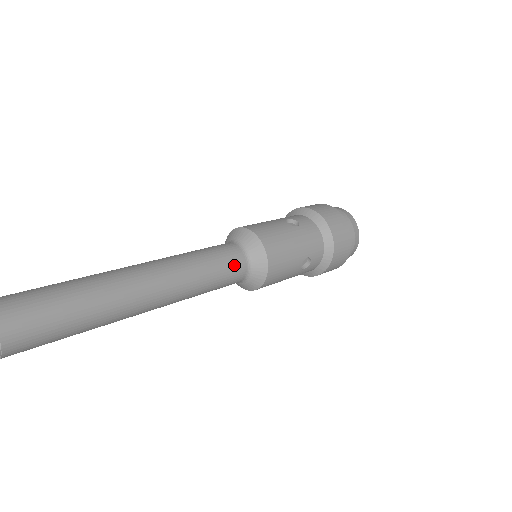
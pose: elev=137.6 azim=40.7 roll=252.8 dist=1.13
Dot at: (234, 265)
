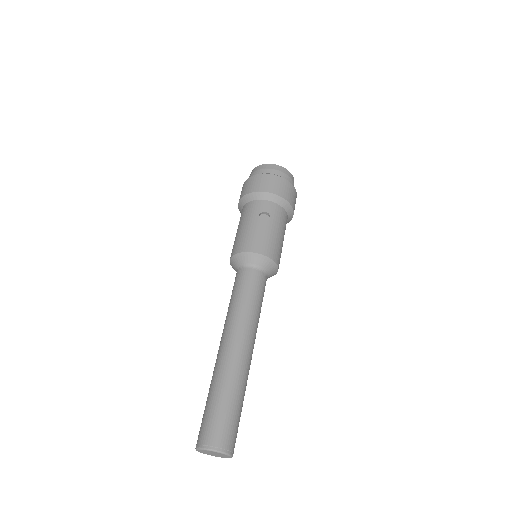
Dot at: (263, 285)
